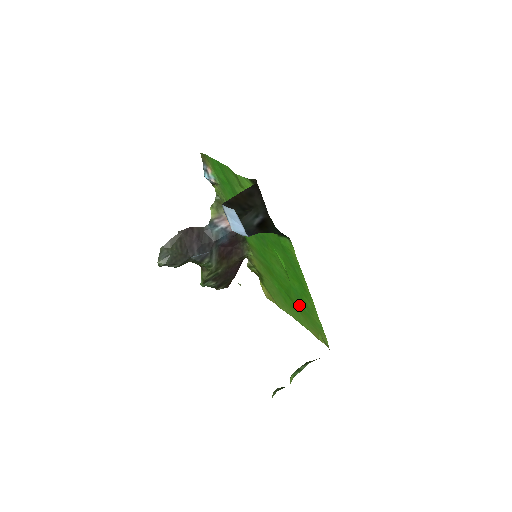
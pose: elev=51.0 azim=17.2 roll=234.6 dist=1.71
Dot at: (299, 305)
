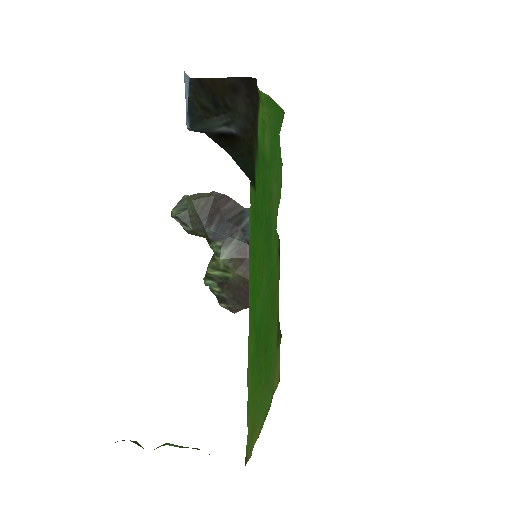
Dot at: (259, 362)
